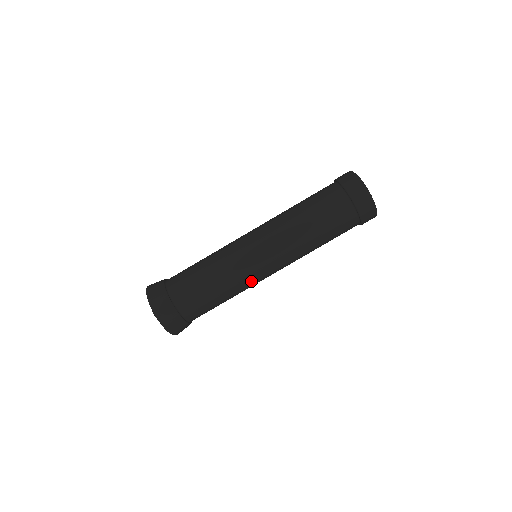
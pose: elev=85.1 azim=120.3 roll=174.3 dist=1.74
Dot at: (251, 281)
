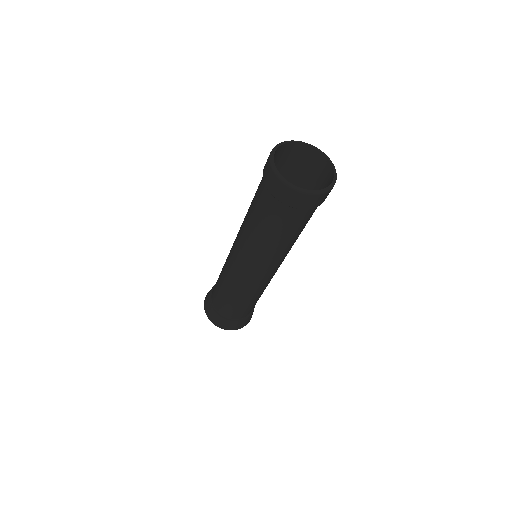
Dot at: occluded
